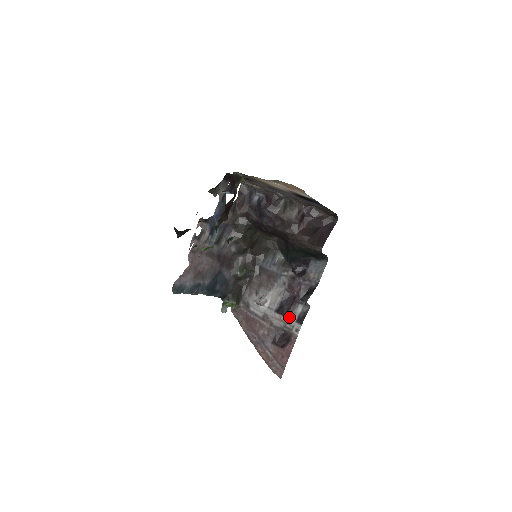
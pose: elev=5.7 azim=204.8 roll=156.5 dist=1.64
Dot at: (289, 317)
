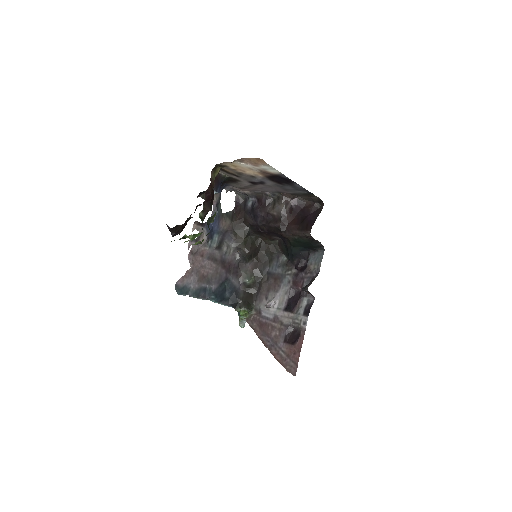
Dot at: (296, 312)
